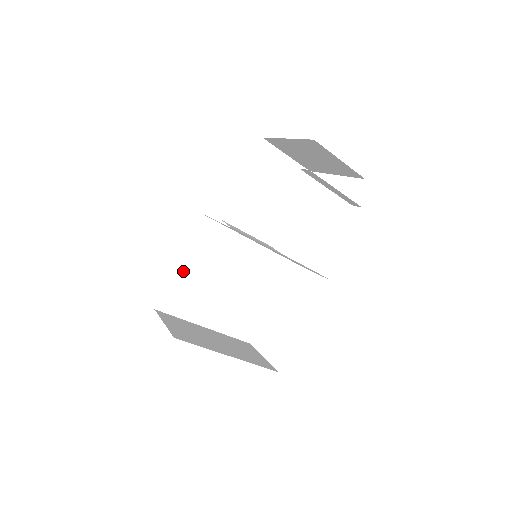
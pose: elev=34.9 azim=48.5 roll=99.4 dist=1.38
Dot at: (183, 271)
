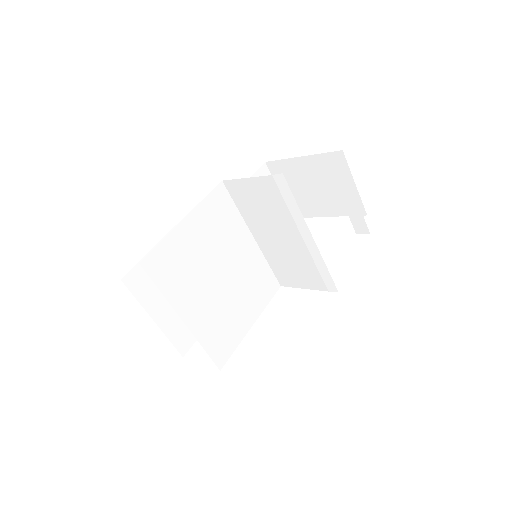
Dot at: (184, 233)
